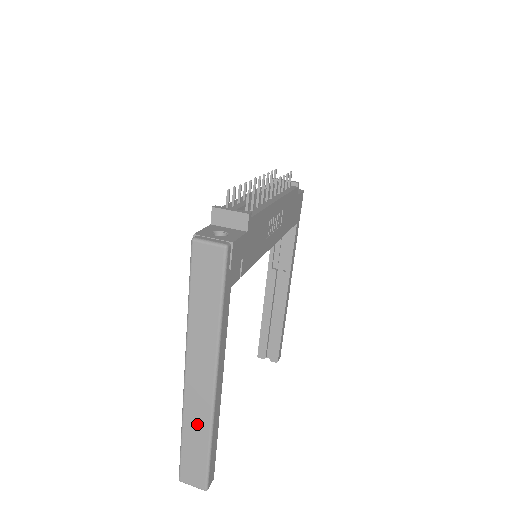
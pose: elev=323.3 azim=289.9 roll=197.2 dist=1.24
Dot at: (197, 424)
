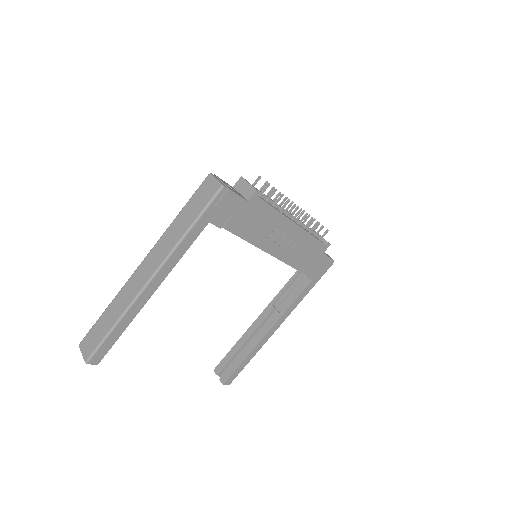
Dot at: (120, 304)
